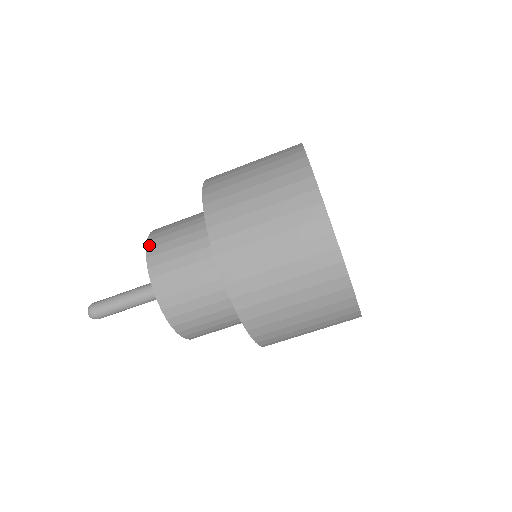
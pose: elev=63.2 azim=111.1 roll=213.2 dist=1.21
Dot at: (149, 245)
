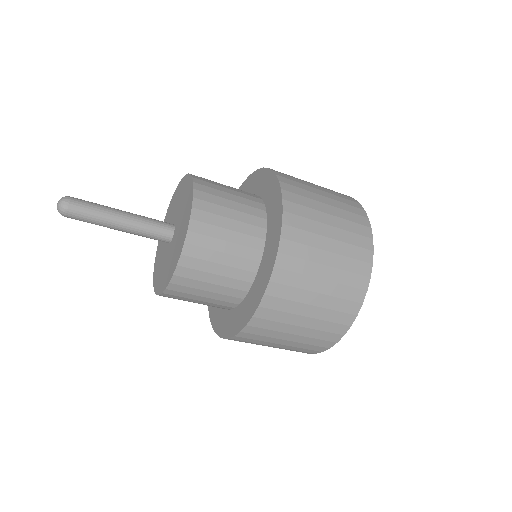
Dot at: (196, 181)
